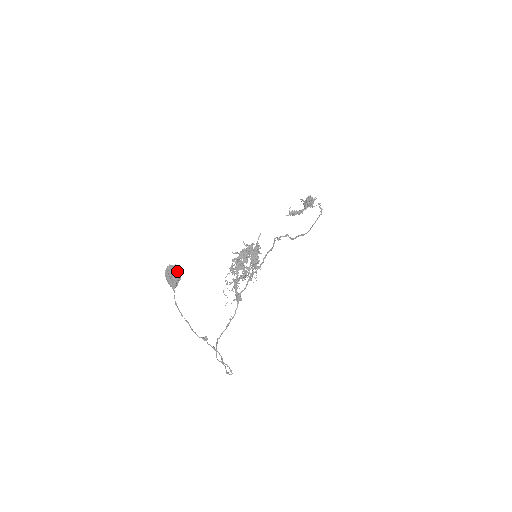
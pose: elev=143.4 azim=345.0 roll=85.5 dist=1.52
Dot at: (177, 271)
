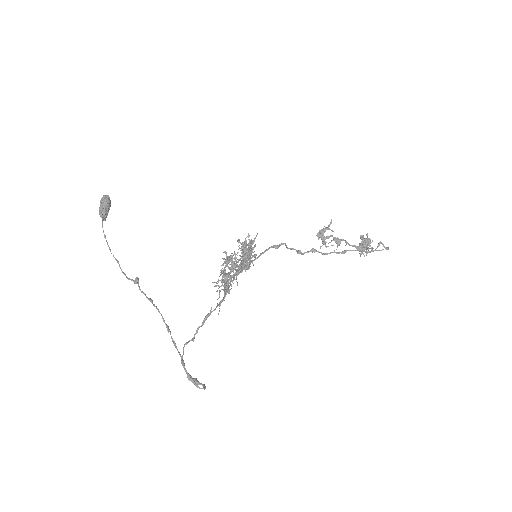
Dot at: (105, 196)
